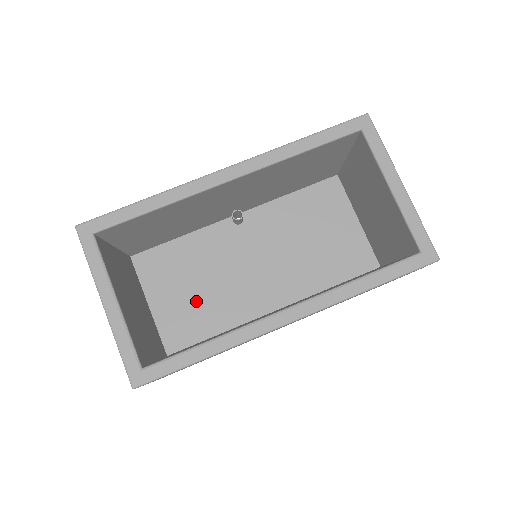
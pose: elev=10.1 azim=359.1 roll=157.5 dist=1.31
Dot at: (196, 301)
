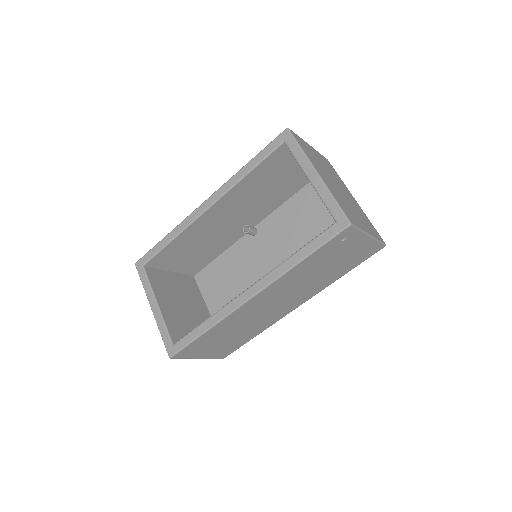
Dot at: occluded
